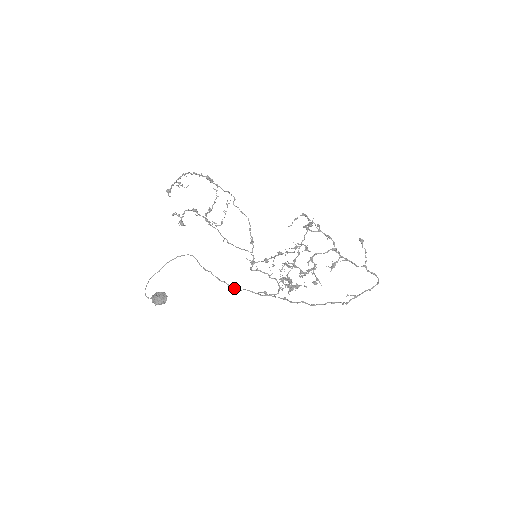
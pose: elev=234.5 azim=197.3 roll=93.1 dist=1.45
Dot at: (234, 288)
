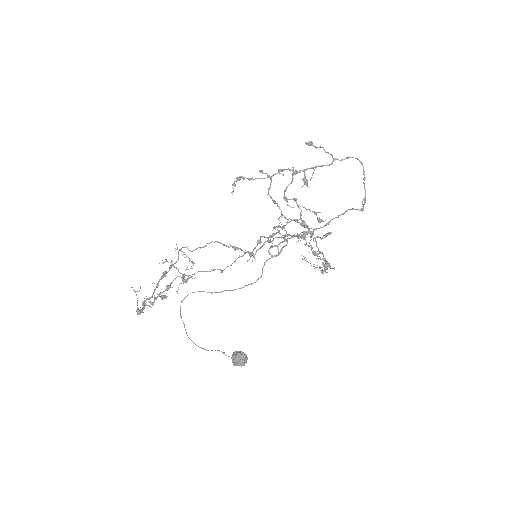
Dot at: (258, 279)
